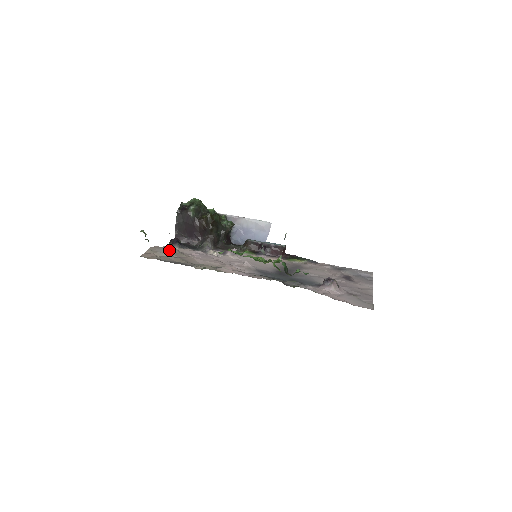
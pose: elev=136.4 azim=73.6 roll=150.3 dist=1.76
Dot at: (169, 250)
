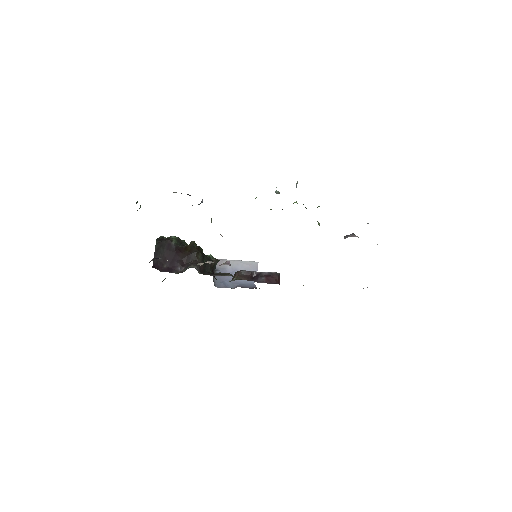
Dot at: occluded
